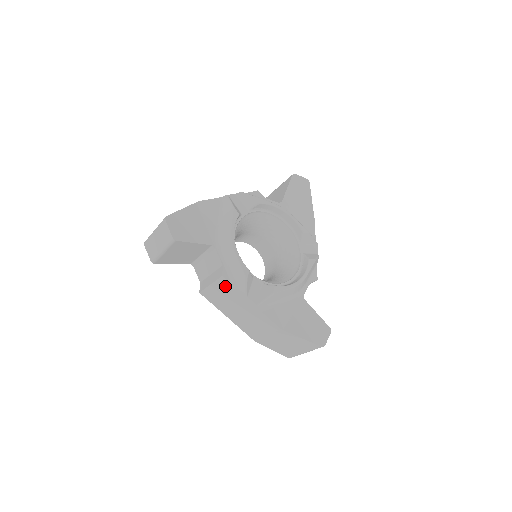
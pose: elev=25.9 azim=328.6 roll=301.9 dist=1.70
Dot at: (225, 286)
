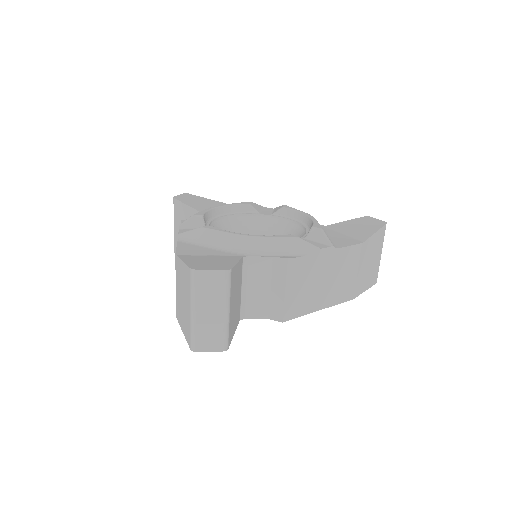
Dot at: occluded
